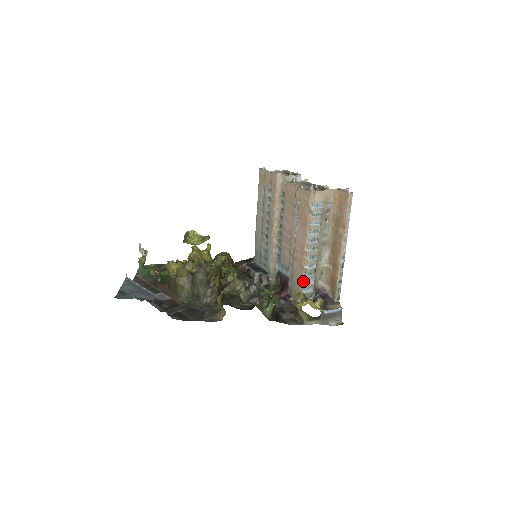
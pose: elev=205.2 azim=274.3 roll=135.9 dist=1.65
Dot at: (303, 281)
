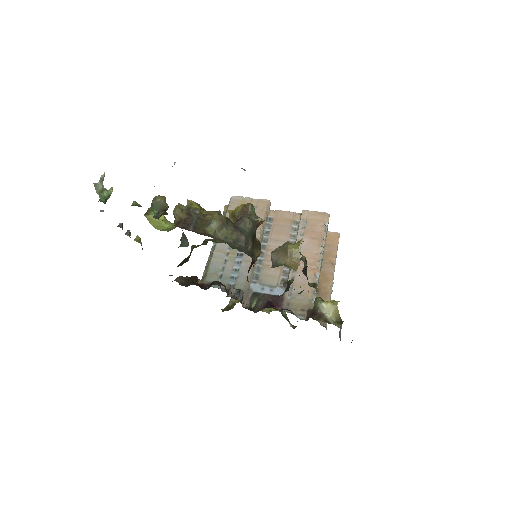
Dot at: (313, 290)
